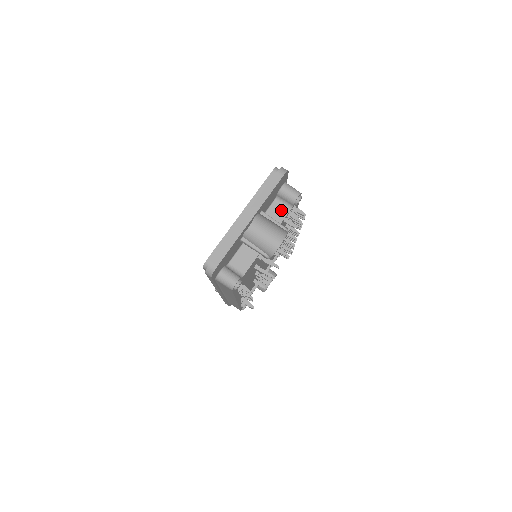
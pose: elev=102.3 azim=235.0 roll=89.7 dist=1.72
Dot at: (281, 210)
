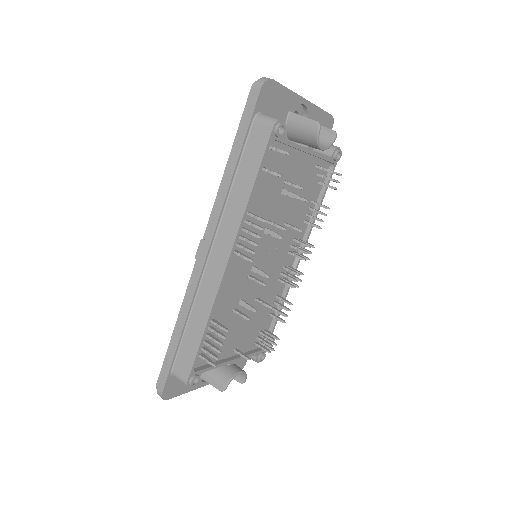
Dot at: occluded
